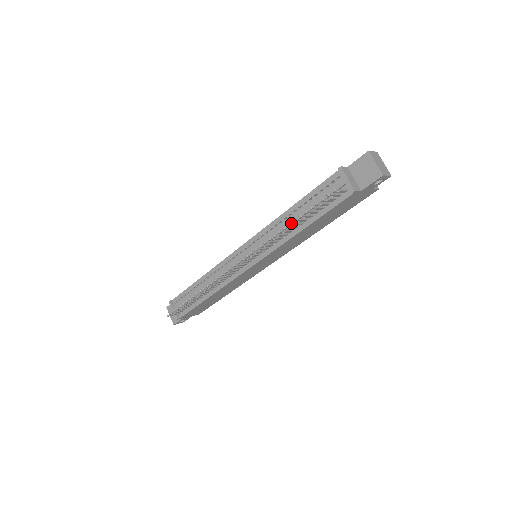
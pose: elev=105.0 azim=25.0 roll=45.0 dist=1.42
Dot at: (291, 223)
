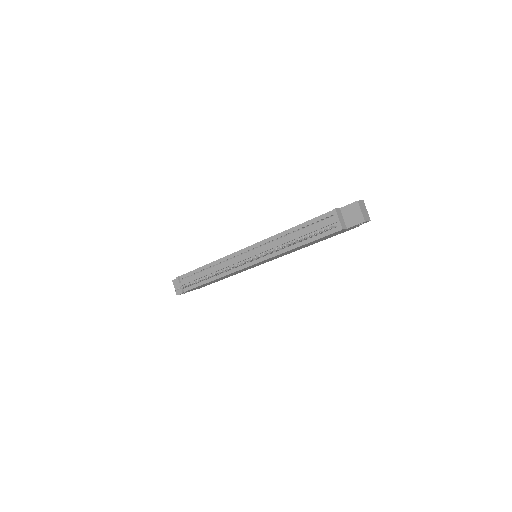
Dot at: (291, 243)
